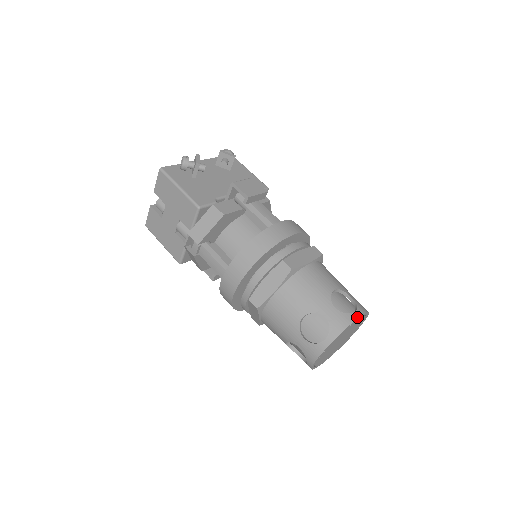
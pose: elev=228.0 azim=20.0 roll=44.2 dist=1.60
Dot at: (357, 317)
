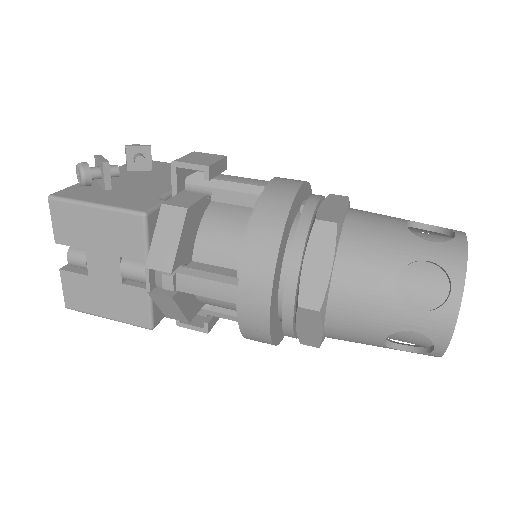
Dot at: (465, 238)
